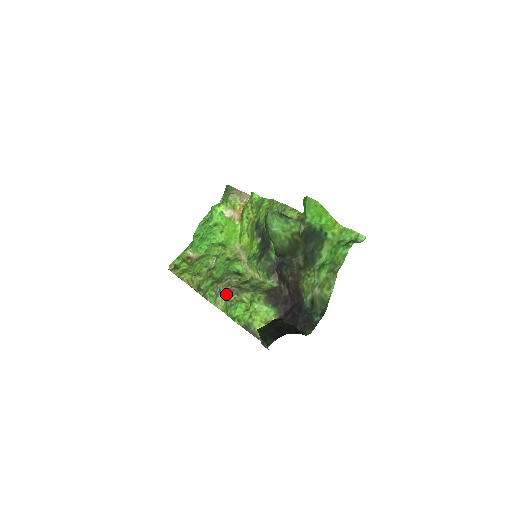
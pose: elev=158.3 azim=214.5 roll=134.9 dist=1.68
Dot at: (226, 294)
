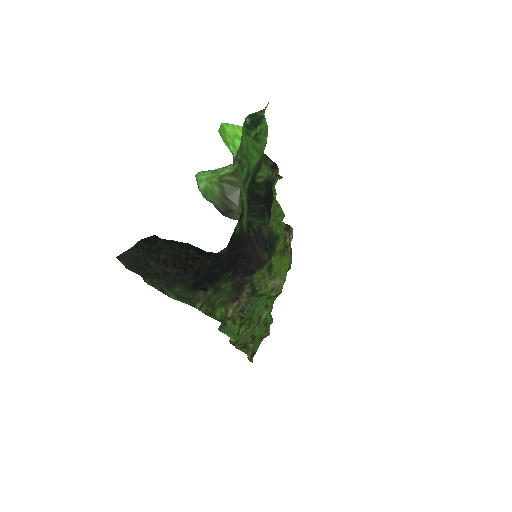
Dot at: occluded
